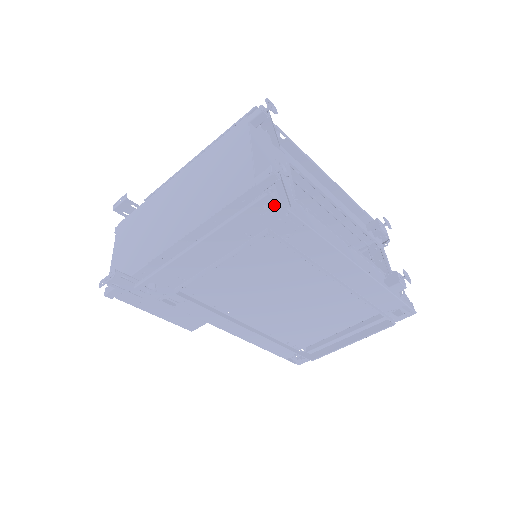
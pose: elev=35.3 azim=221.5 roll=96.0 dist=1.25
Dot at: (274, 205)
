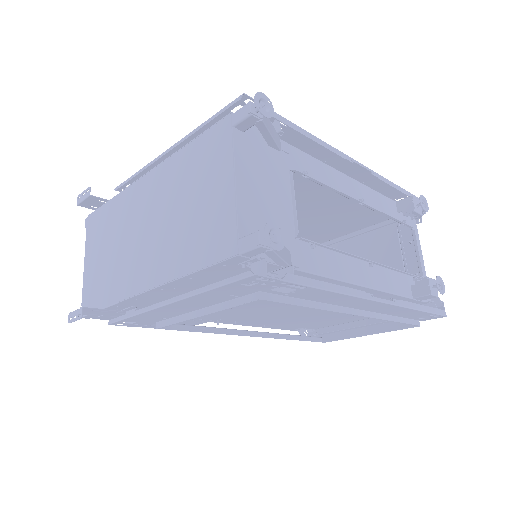
Dot at: (265, 279)
